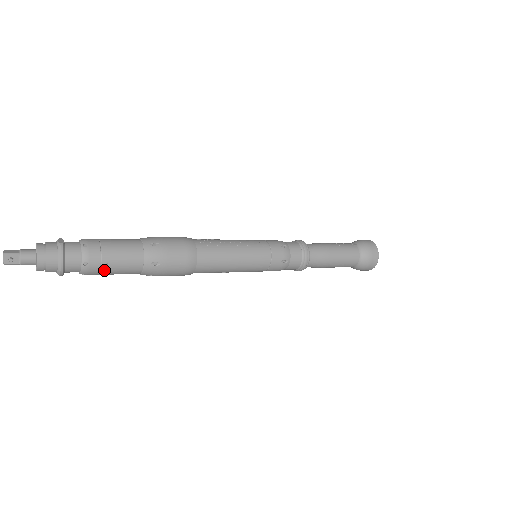
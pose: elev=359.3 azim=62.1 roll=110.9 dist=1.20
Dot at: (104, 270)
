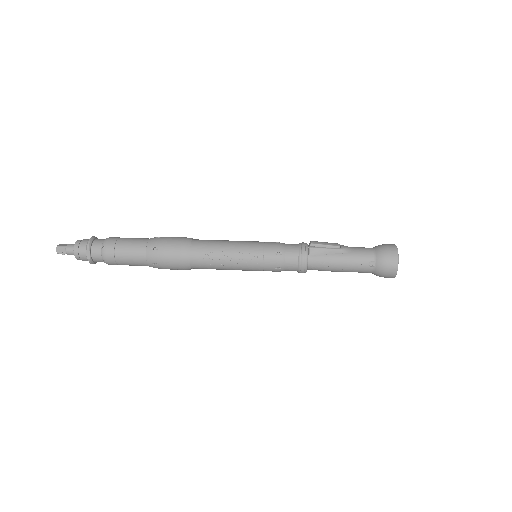
Dot at: occluded
